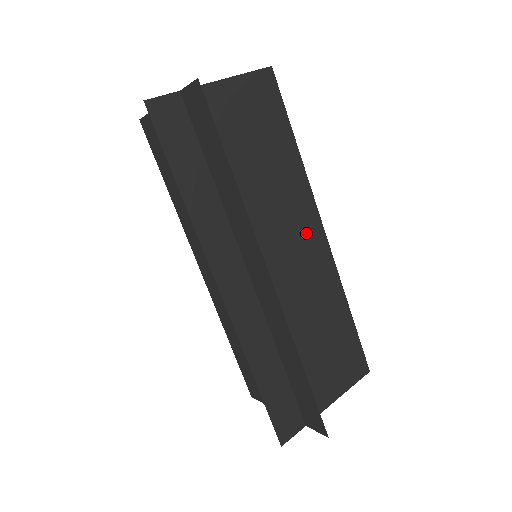
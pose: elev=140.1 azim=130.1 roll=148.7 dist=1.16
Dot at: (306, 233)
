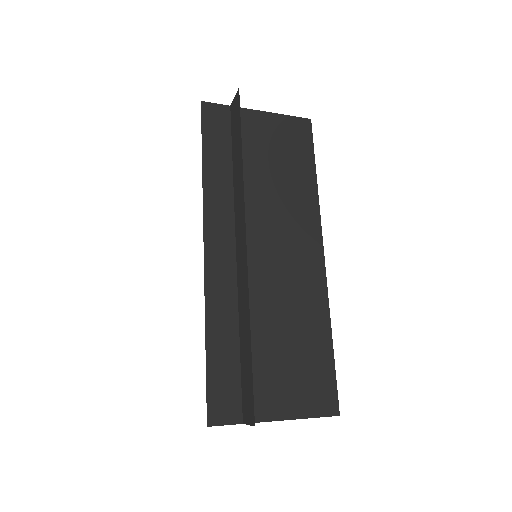
Dot at: (304, 244)
